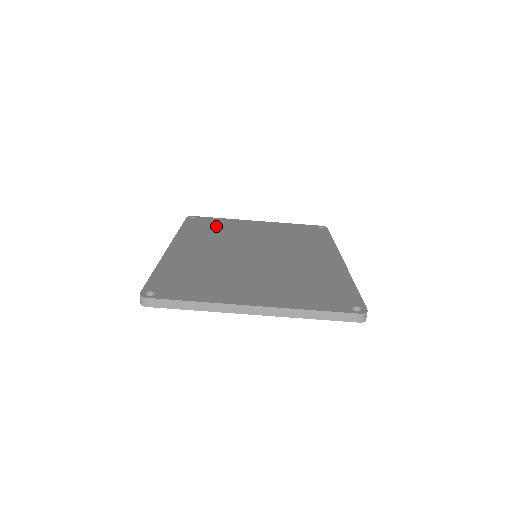
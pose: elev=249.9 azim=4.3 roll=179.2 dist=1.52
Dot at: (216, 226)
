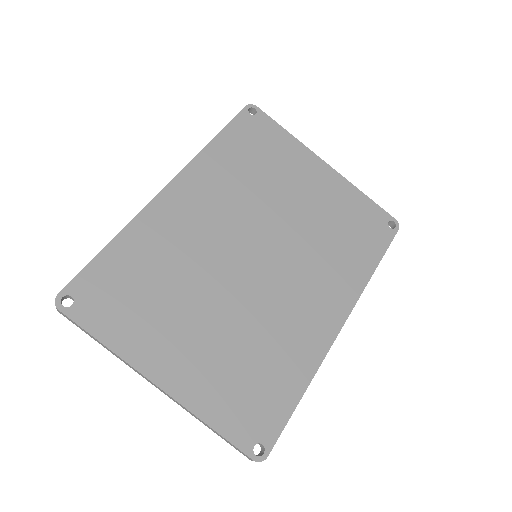
Dot at: (263, 154)
